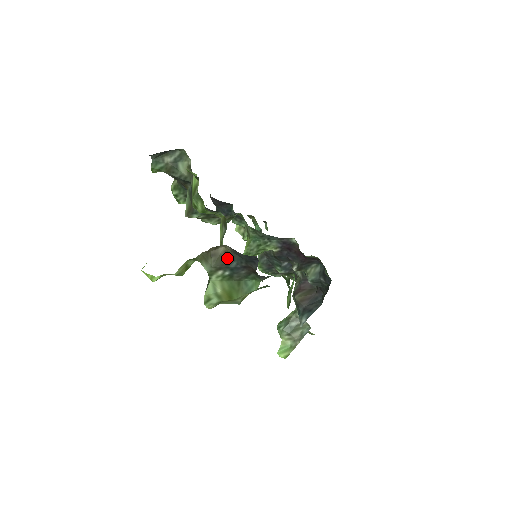
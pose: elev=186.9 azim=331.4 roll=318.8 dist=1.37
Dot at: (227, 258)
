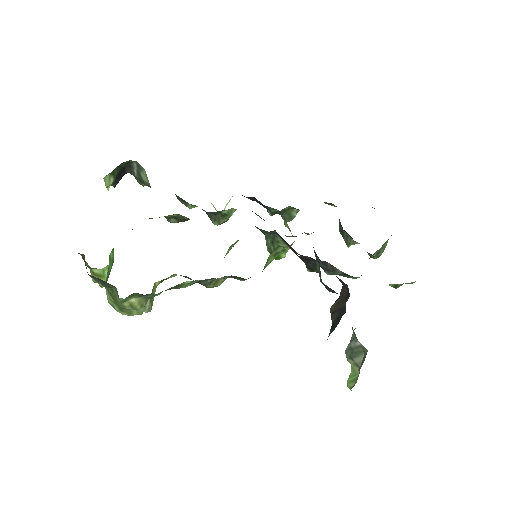
Dot at: occluded
